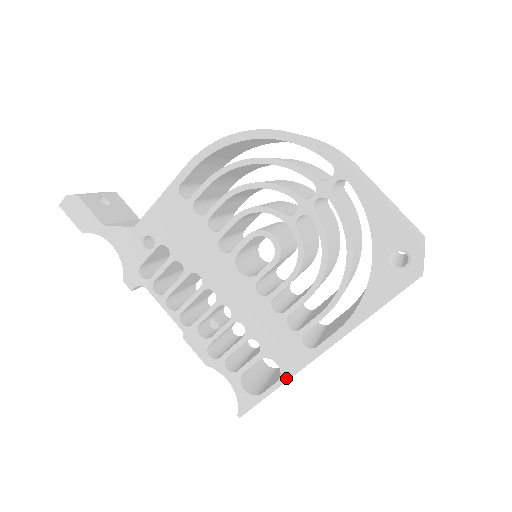
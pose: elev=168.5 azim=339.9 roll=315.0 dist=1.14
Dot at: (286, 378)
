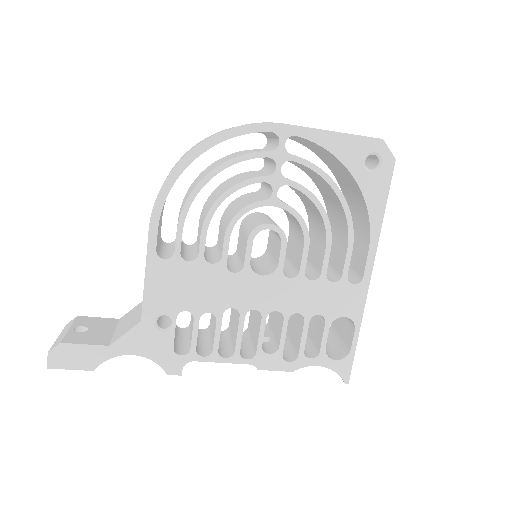
Dot at: (359, 321)
